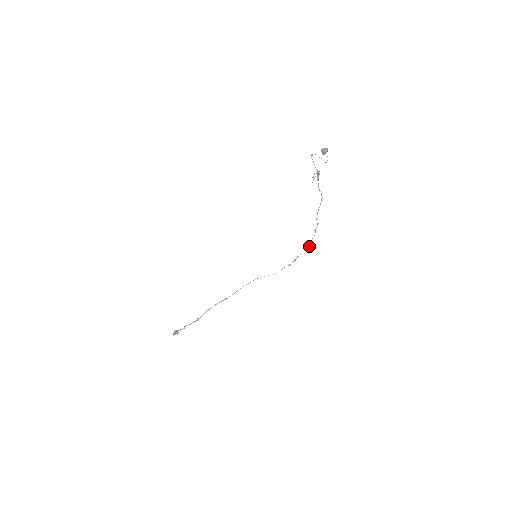
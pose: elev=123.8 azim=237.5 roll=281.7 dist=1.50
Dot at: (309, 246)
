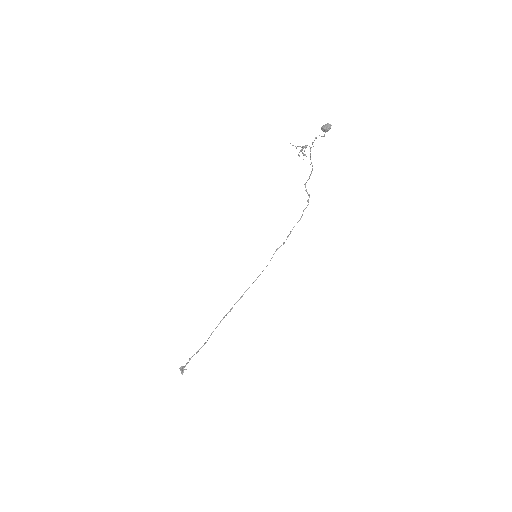
Dot at: (301, 217)
